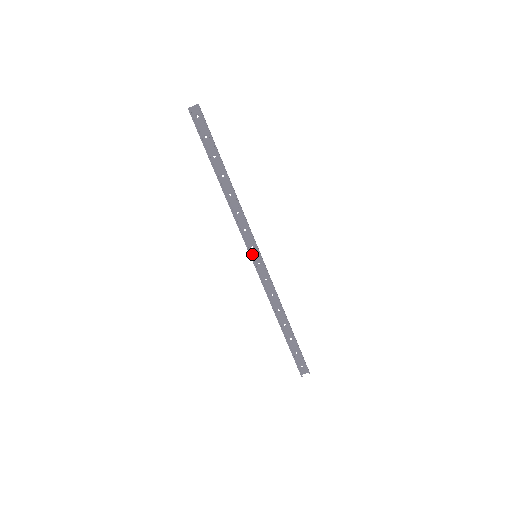
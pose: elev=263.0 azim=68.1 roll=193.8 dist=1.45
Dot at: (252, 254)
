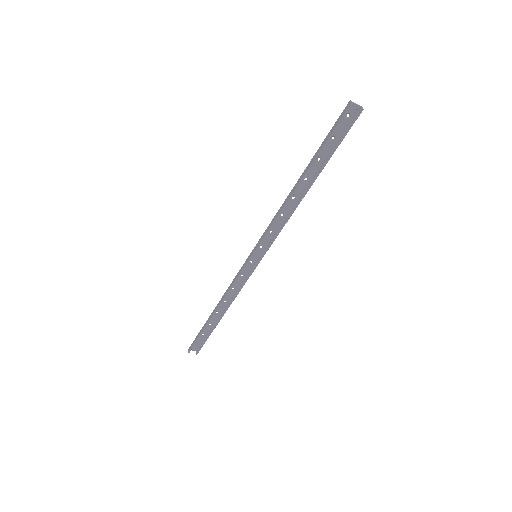
Dot at: (255, 252)
